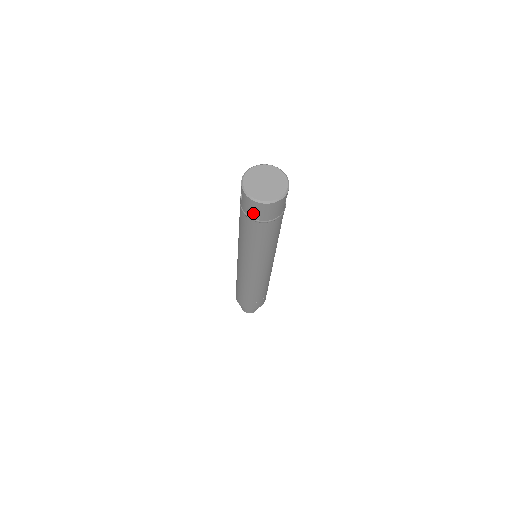
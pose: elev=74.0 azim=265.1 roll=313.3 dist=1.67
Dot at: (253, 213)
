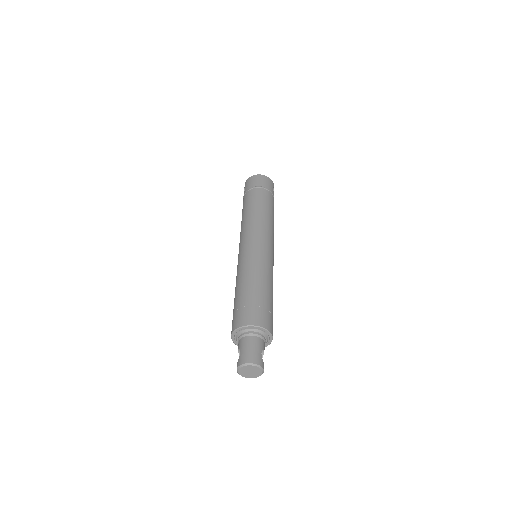
Dot at: (253, 184)
